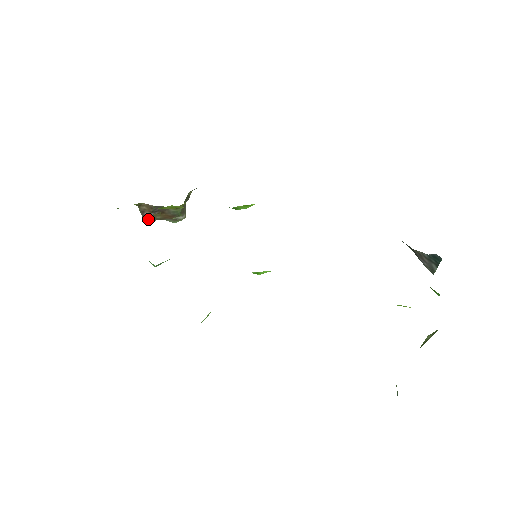
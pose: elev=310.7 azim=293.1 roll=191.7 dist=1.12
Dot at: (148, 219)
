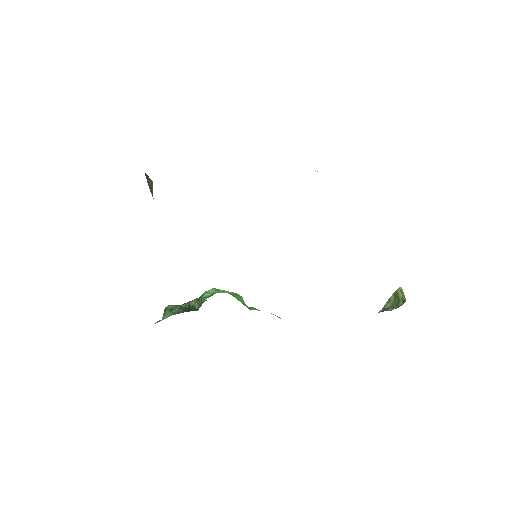
Dot at: occluded
